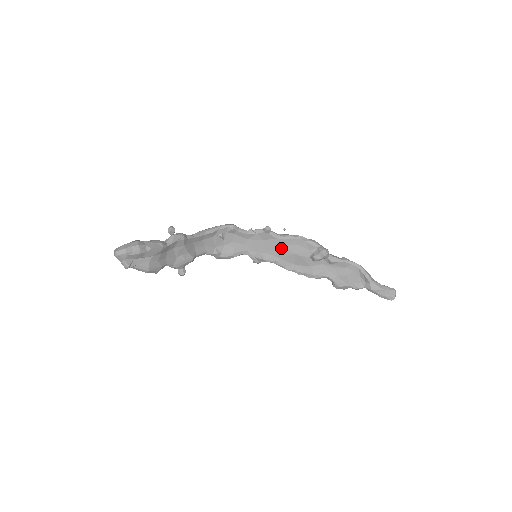
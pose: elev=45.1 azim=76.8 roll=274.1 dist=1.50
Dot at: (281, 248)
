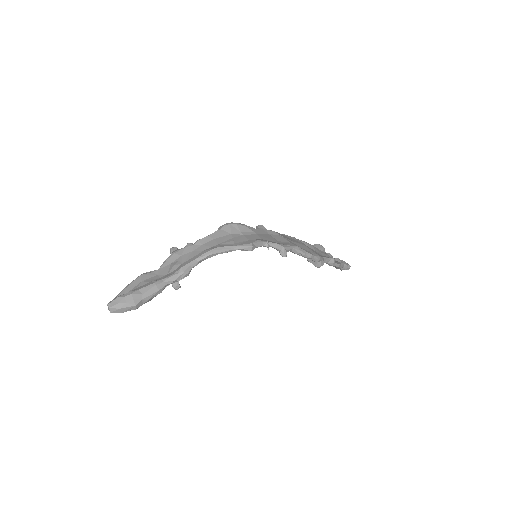
Dot at: occluded
